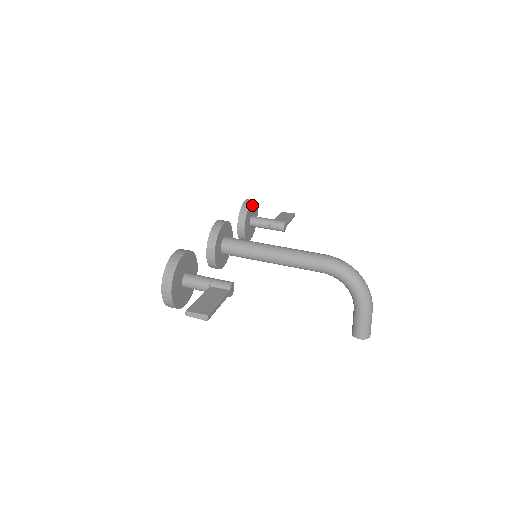
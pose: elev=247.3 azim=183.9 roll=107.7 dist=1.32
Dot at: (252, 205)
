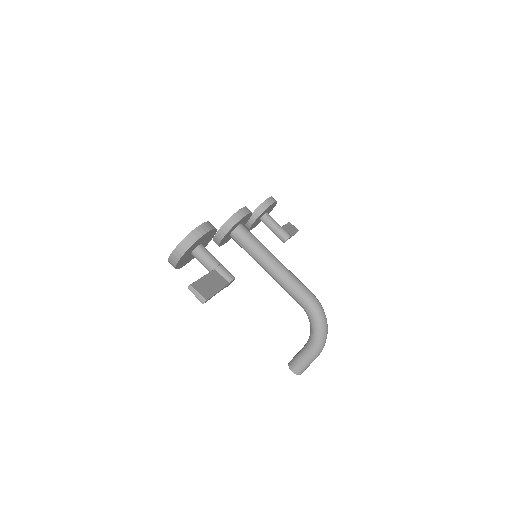
Dot at: (273, 204)
